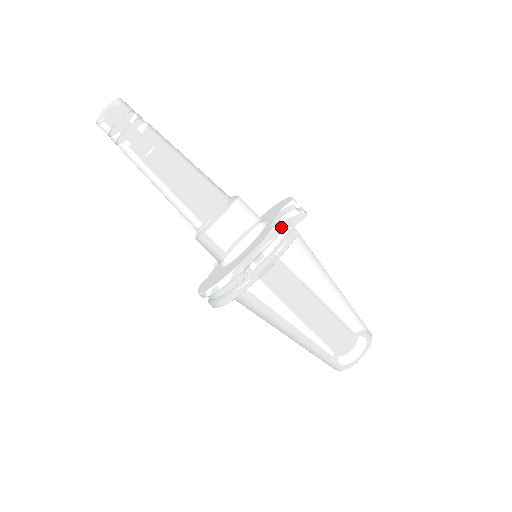
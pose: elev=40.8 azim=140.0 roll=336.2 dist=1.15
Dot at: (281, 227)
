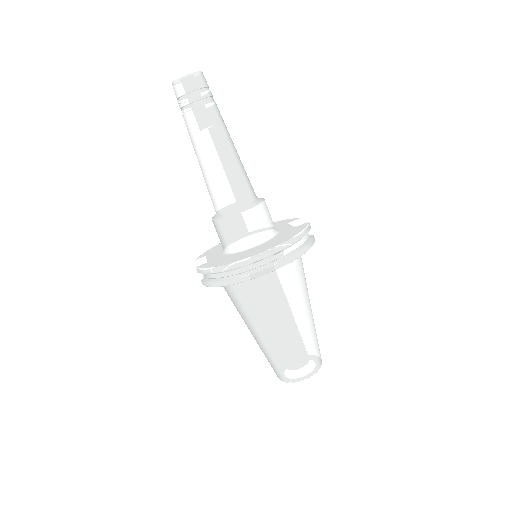
Dot at: (310, 228)
